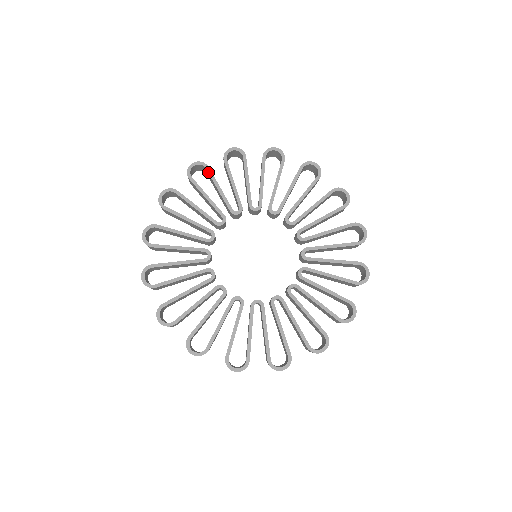
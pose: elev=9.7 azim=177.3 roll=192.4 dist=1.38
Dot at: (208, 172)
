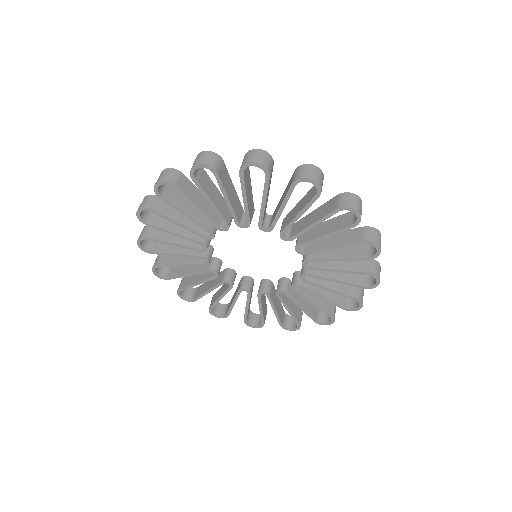
Dot at: (178, 192)
